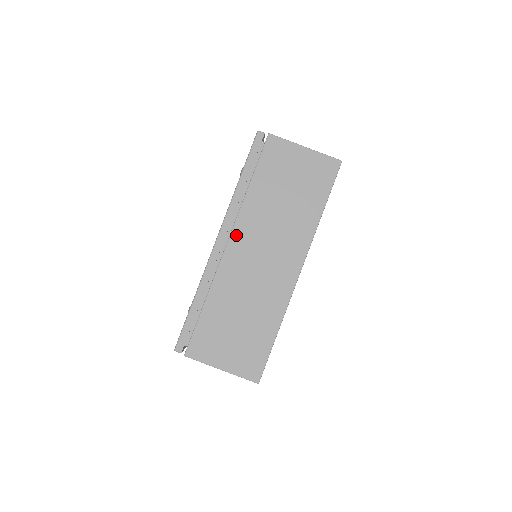
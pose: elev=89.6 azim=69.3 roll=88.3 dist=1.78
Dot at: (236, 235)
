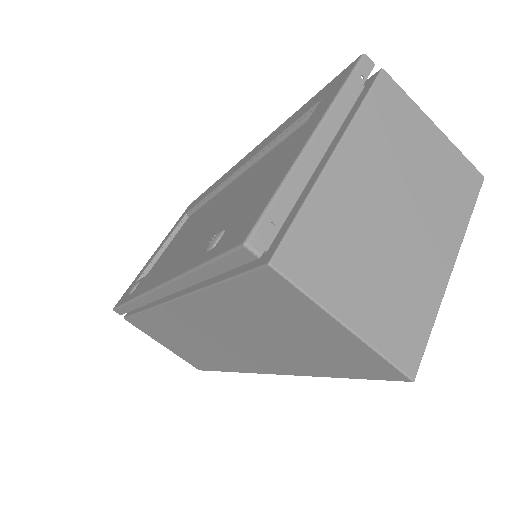
Dot at: (181, 306)
